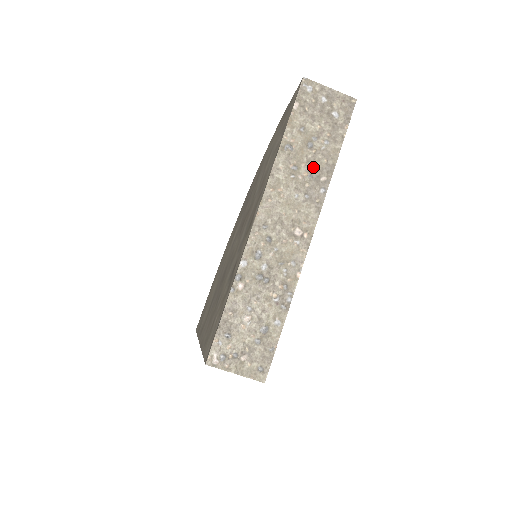
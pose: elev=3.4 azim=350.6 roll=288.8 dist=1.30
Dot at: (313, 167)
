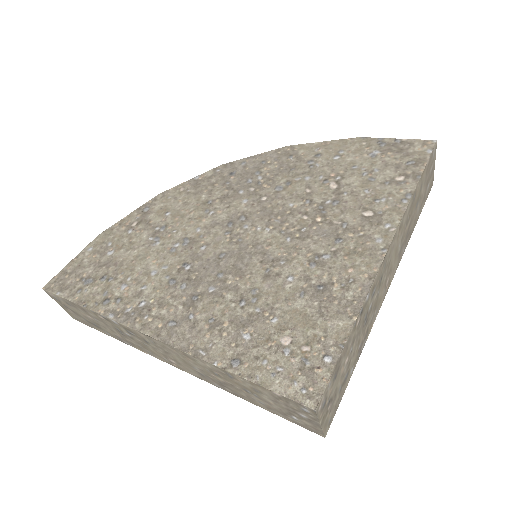
Dot at: (410, 225)
